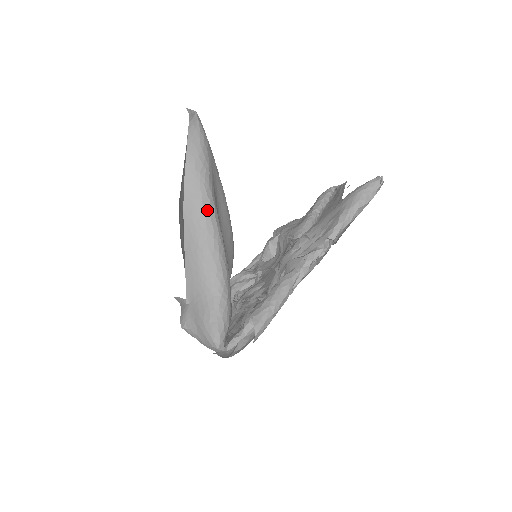
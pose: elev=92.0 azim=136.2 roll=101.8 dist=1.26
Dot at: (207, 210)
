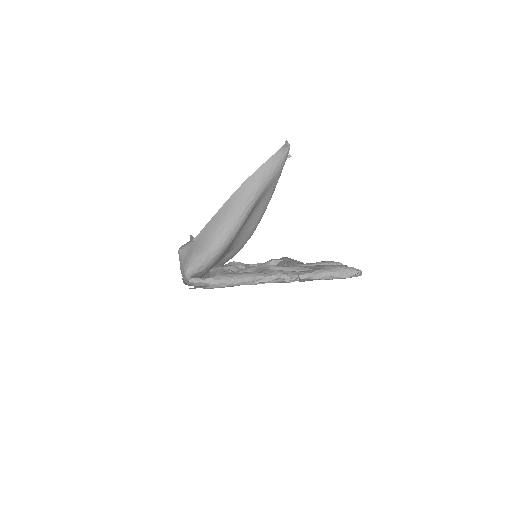
Dot at: (248, 201)
